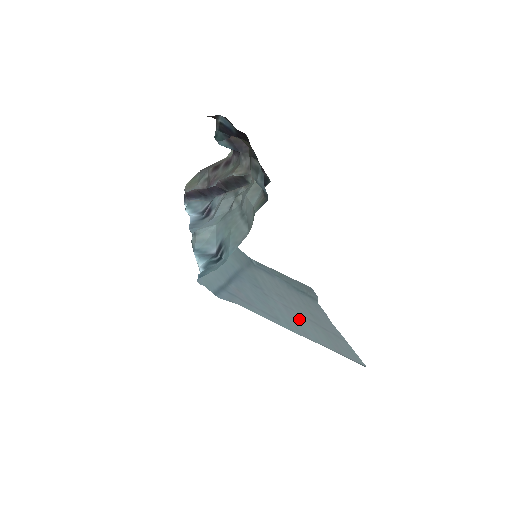
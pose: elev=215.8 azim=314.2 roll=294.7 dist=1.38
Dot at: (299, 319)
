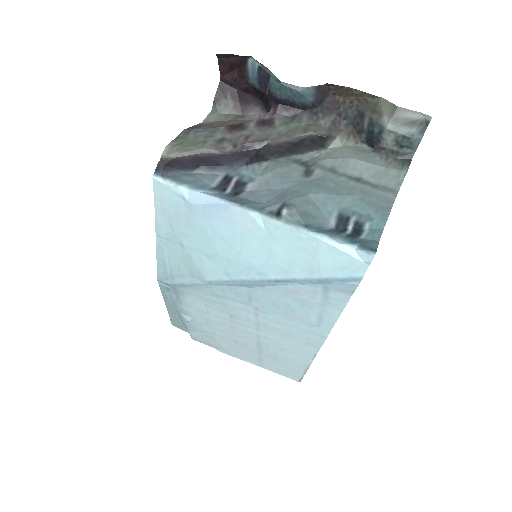
Dot at: (276, 336)
